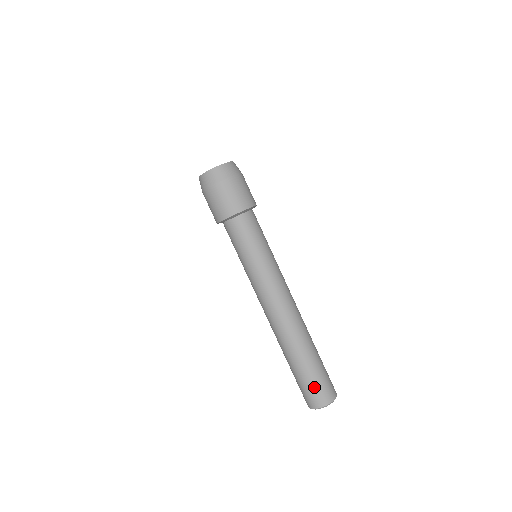
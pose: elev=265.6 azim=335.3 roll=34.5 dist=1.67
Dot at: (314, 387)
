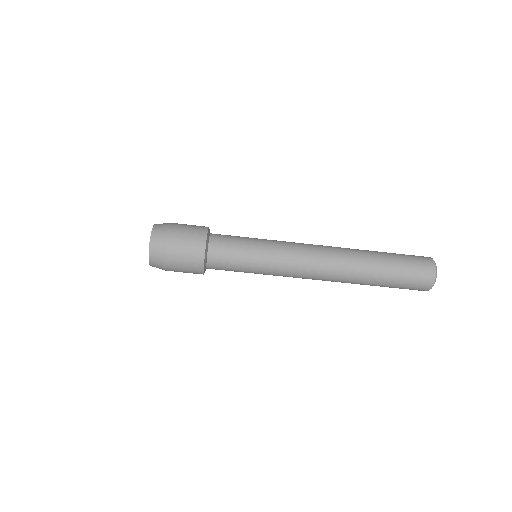
Dot at: (412, 274)
